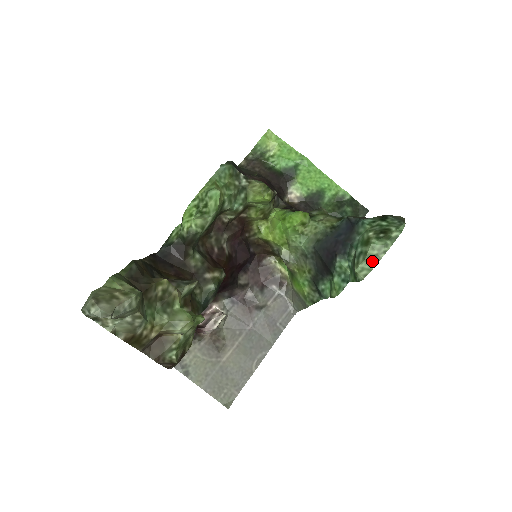
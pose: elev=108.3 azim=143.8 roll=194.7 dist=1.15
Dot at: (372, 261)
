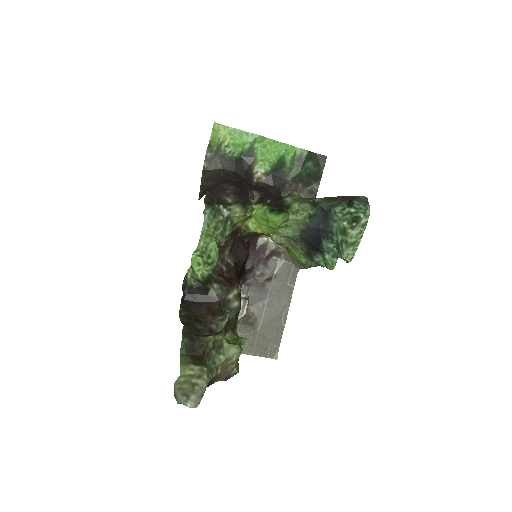
Dot at: (353, 247)
